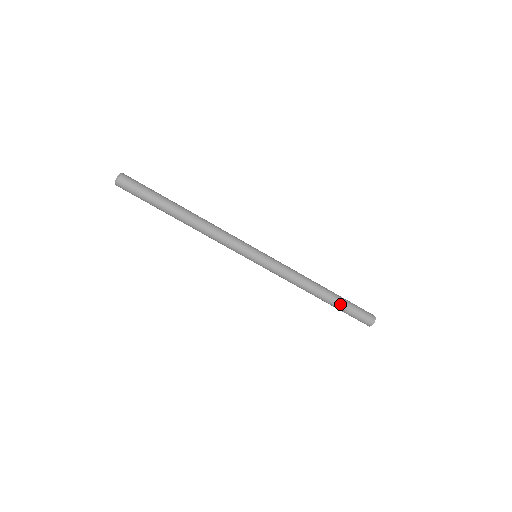
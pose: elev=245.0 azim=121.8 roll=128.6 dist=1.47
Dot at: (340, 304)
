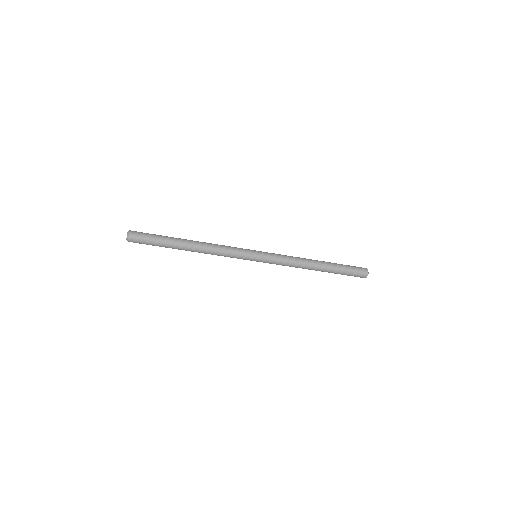
Dot at: occluded
